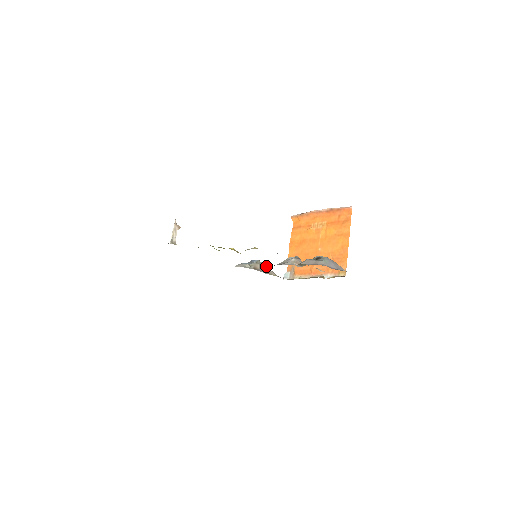
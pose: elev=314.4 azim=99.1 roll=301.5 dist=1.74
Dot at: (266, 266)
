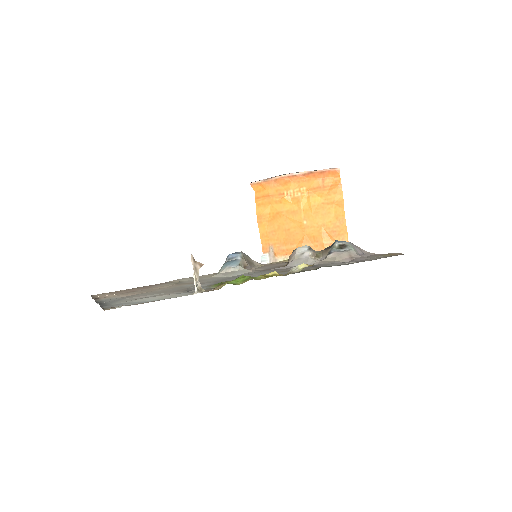
Dot at: (247, 256)
